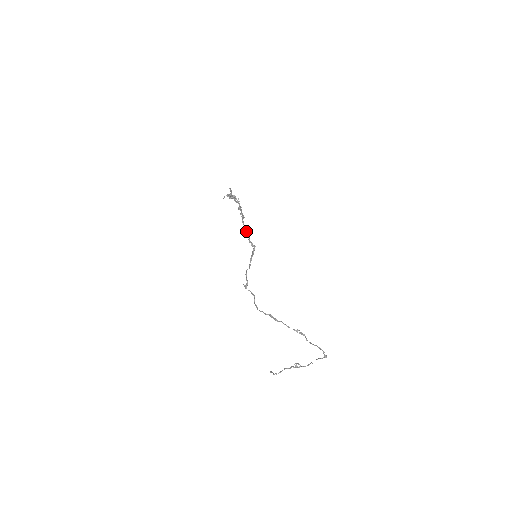
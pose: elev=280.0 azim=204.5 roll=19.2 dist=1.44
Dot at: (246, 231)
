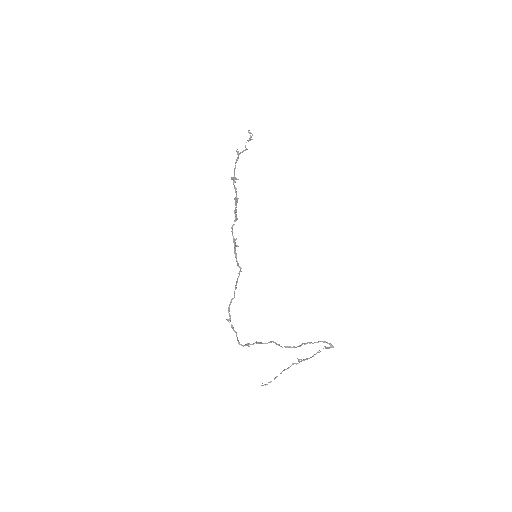
Dot at: (234, 247)
